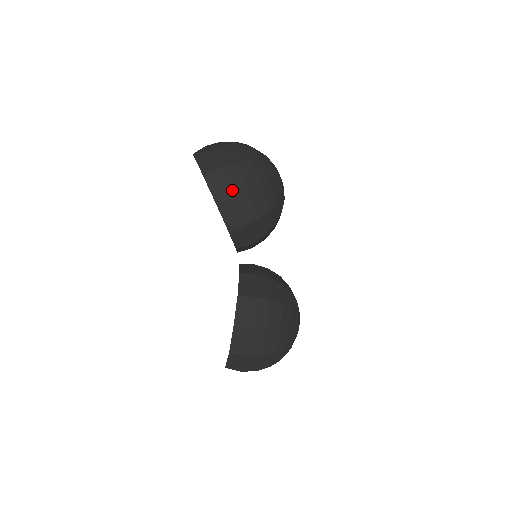
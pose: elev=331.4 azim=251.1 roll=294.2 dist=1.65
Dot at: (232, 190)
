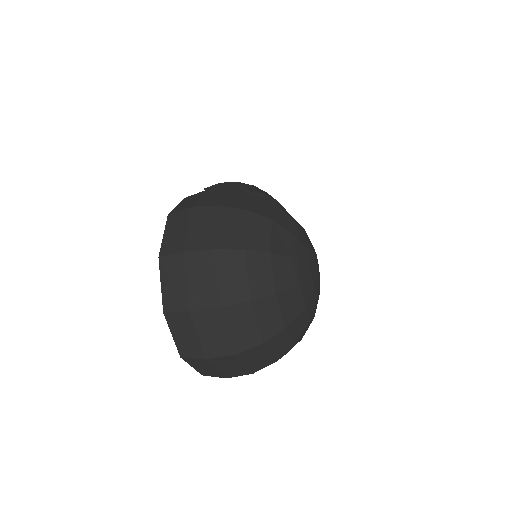
Dot at: occluded
